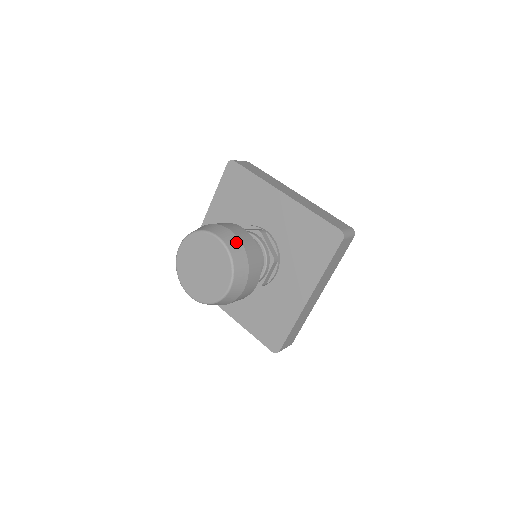
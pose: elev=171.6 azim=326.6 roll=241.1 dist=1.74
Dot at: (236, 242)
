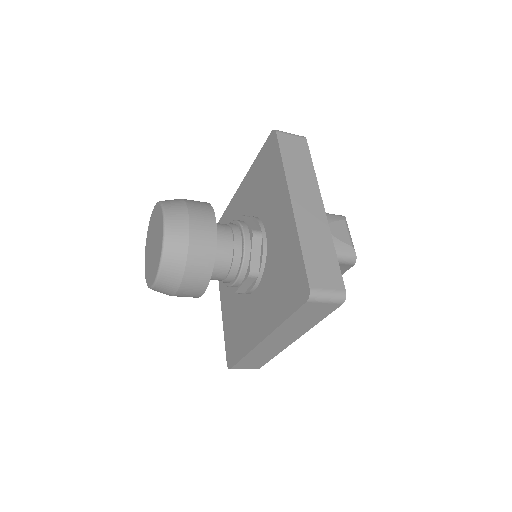
Dot at: (182, 237)
